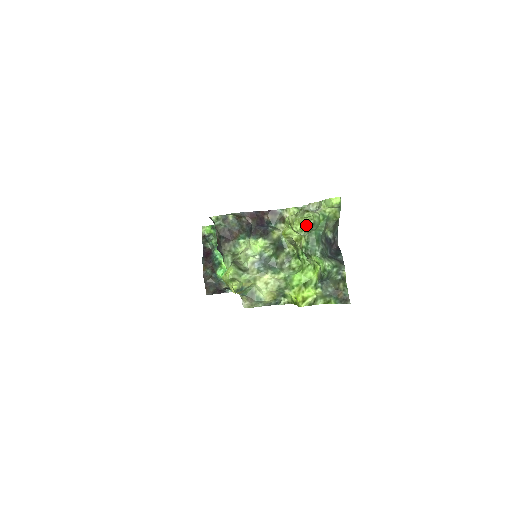
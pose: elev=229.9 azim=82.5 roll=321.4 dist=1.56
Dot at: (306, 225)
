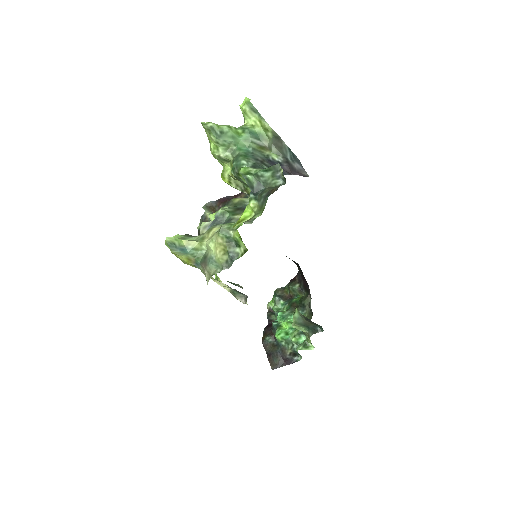
Dot at: (208, 133)
